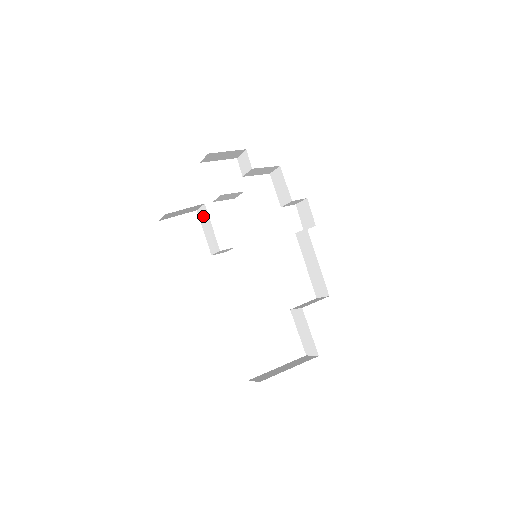
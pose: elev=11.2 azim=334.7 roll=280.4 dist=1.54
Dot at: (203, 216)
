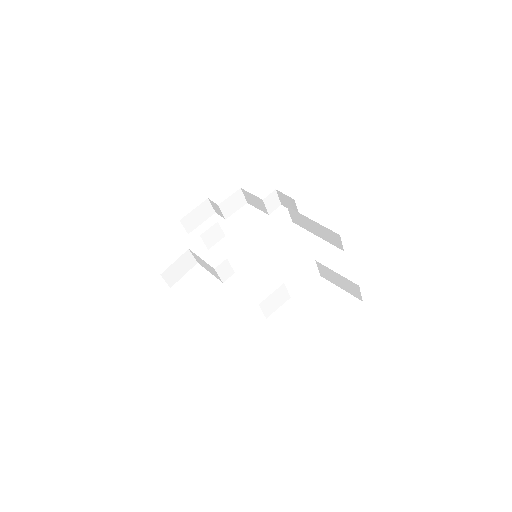
Dot at: (198, 260)
